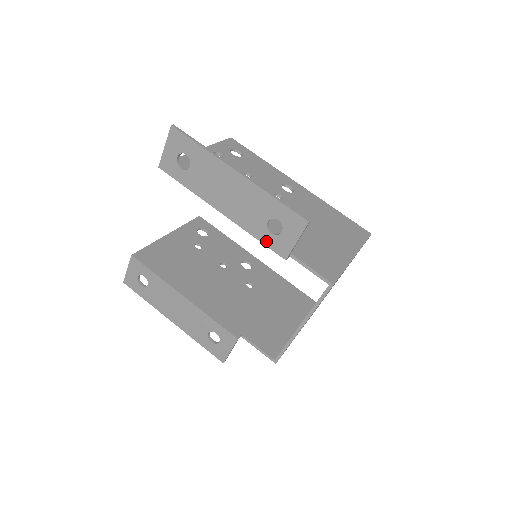
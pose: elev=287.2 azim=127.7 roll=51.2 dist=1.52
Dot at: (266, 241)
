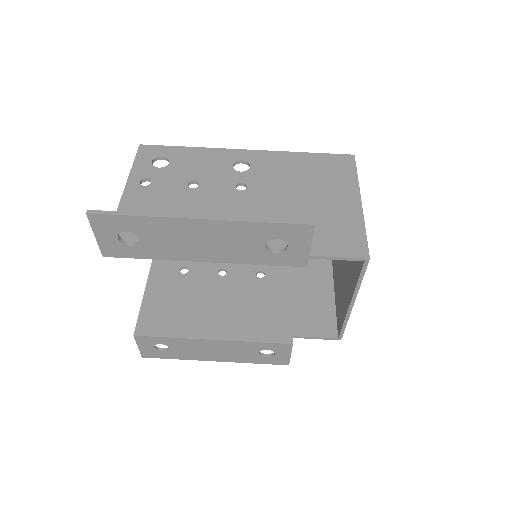
Dot at: (274, 262)
